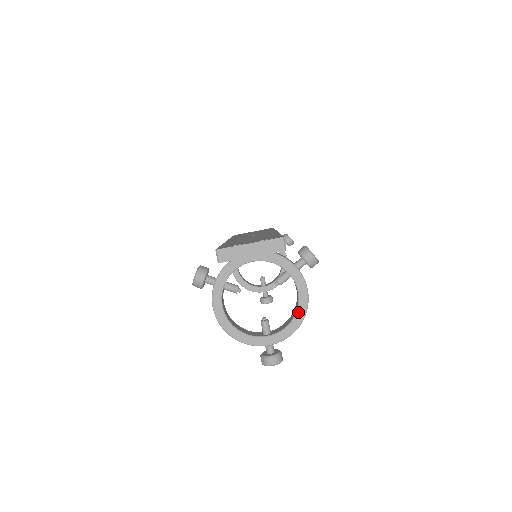
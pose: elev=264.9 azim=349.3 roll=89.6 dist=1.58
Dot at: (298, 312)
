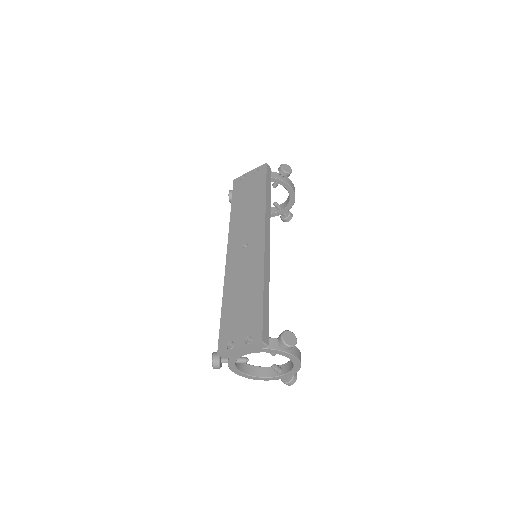
Dot at: (295, 366)
